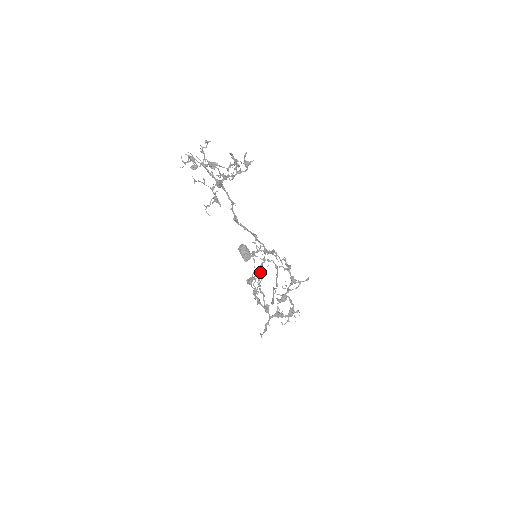
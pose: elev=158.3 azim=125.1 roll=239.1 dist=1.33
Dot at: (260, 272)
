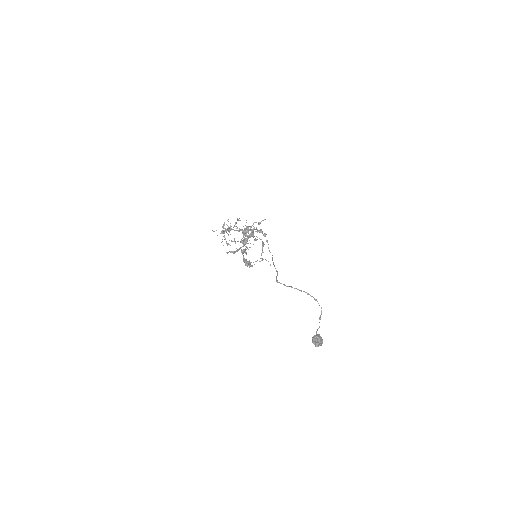
Dot at: occluded
